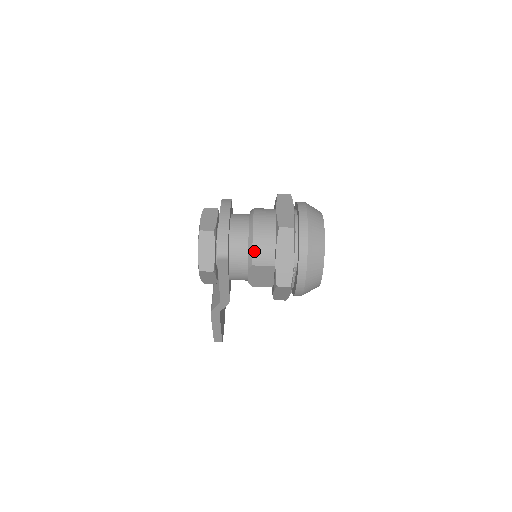
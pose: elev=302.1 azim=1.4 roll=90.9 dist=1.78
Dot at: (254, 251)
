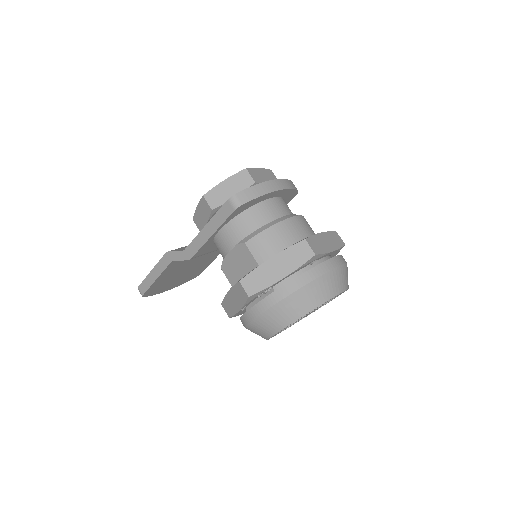
Dot at: (262, 234)
